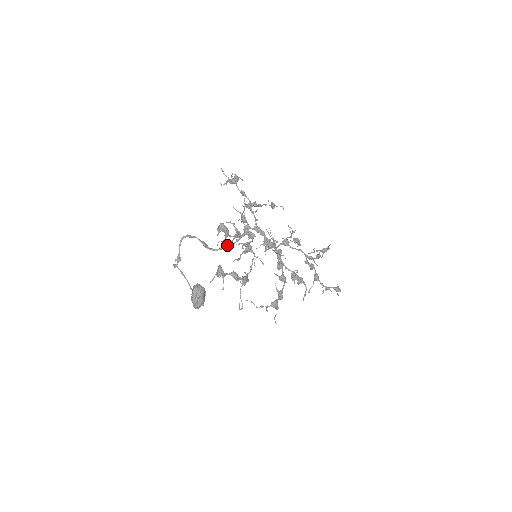
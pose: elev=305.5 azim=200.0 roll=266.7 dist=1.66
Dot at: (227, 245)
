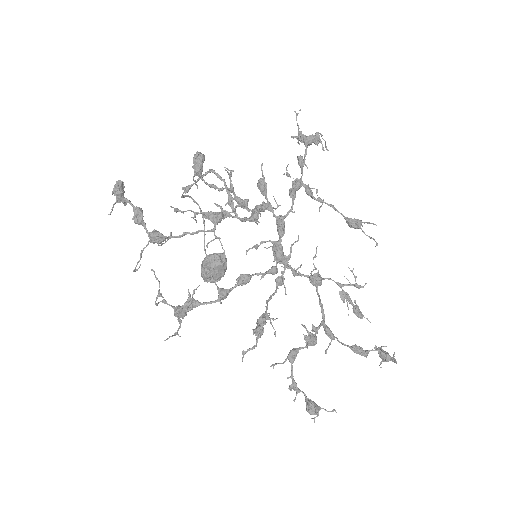
Dot at: occluded
